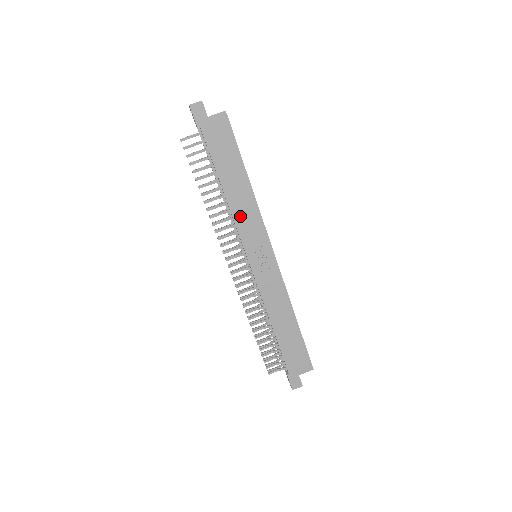
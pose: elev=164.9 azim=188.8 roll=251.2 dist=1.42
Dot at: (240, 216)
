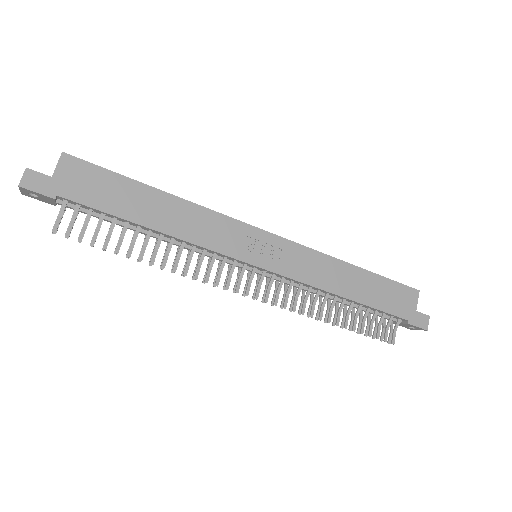
Dot at: (199, 235)
